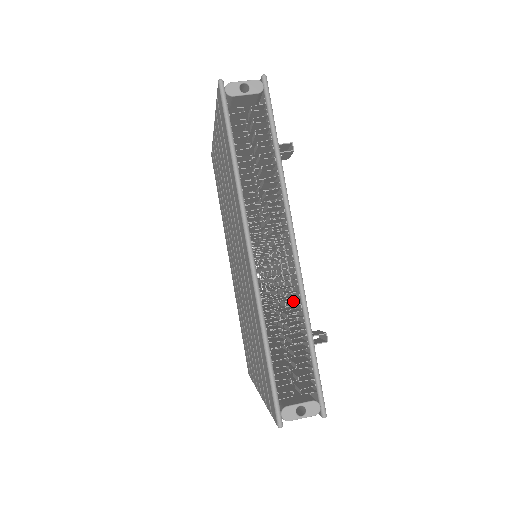
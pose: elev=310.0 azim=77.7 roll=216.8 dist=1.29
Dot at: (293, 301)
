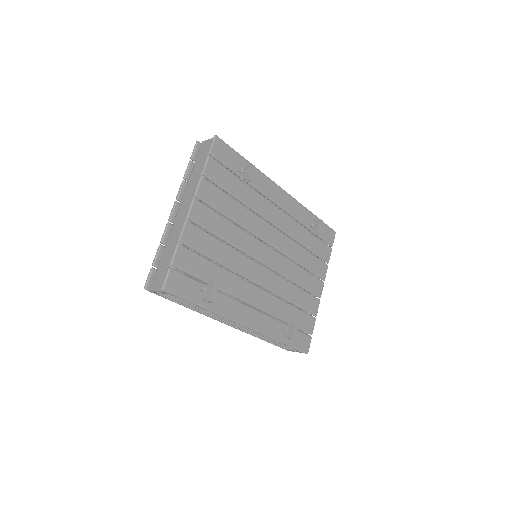
Dot at: (255, 193)
